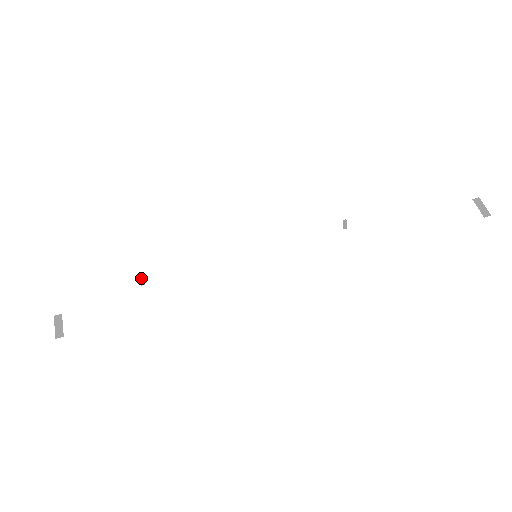
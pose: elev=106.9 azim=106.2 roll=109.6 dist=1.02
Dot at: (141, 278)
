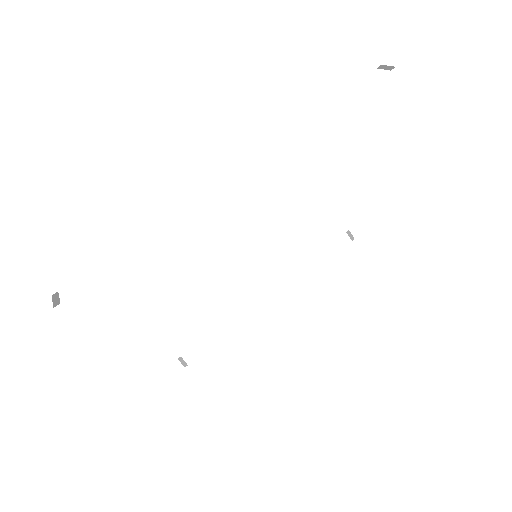
Dot at: (182, 359)
